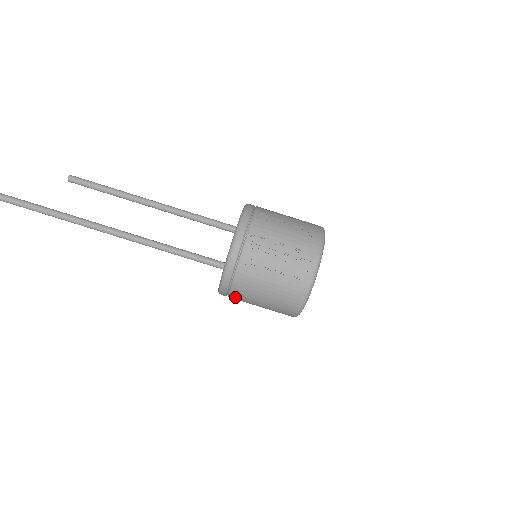
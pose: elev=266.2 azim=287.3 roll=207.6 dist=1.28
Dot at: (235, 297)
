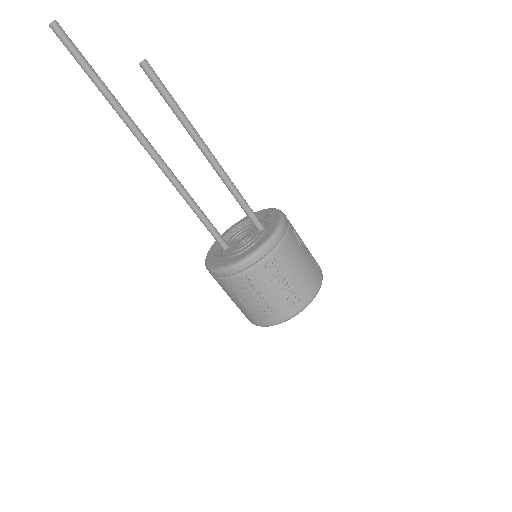
Dot at: occluded
